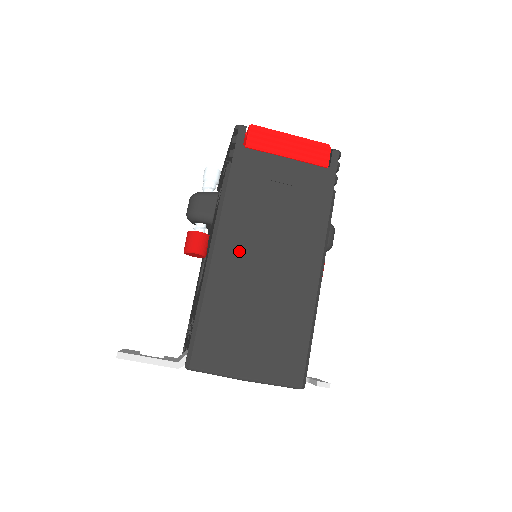
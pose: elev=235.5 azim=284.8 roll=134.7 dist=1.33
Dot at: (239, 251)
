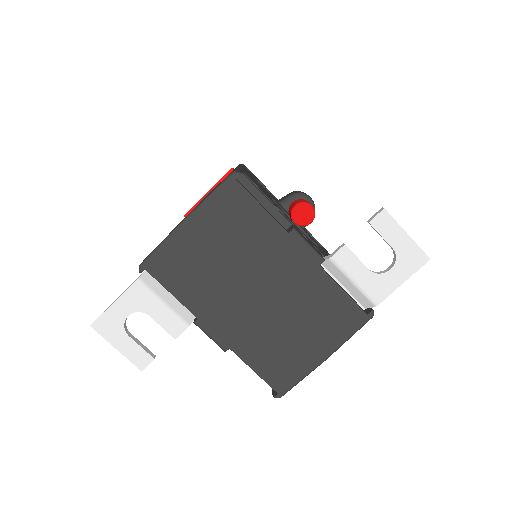
Dot at: occluded
